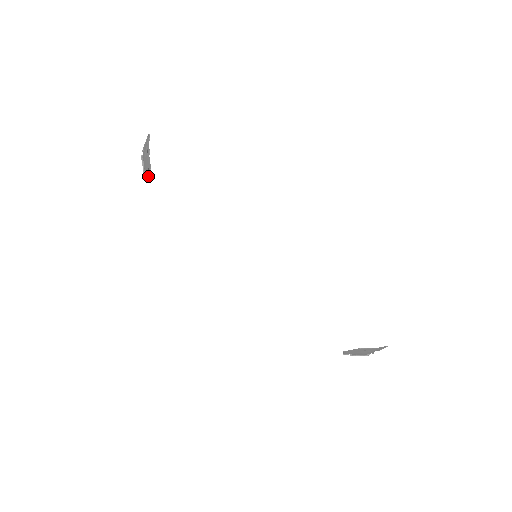
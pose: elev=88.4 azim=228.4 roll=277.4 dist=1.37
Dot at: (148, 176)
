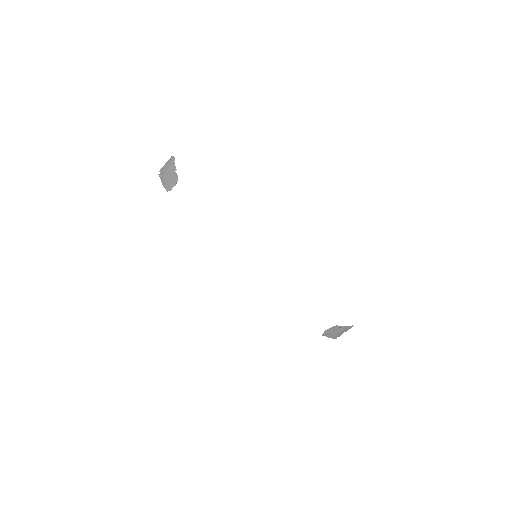
Dot at: occluded
